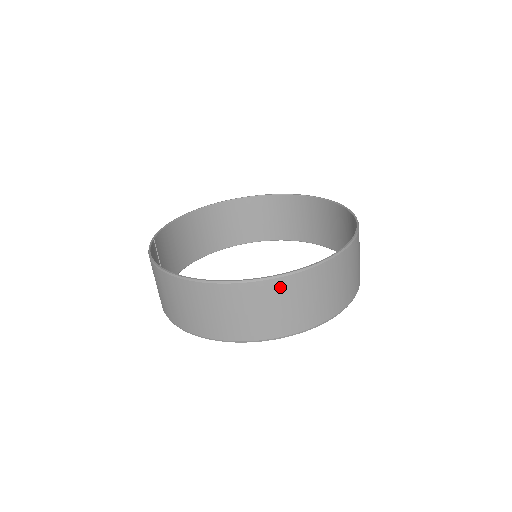
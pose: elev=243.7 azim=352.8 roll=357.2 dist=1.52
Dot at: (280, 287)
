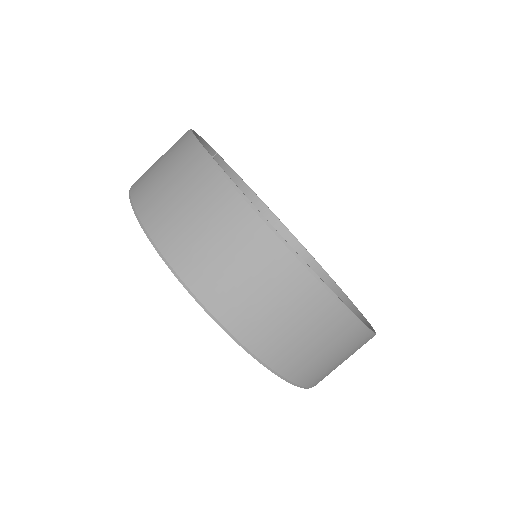
Dot at: (240, 219)
